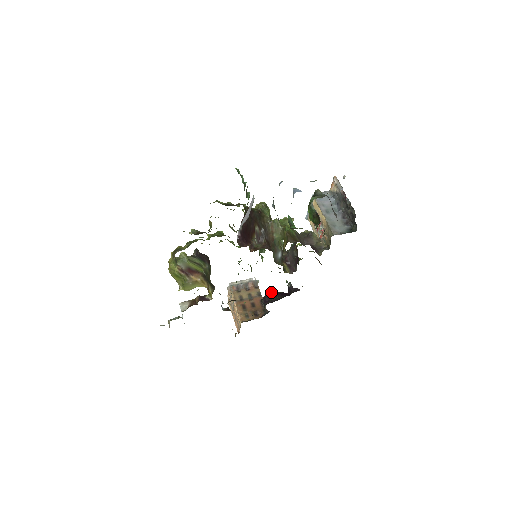
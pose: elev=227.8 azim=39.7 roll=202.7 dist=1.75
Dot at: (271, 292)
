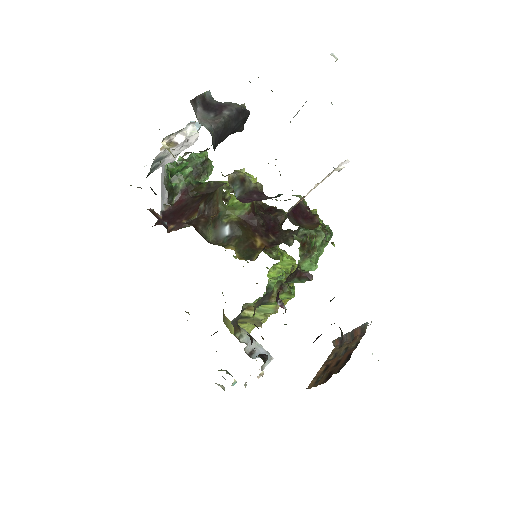
Dot at: occluded
